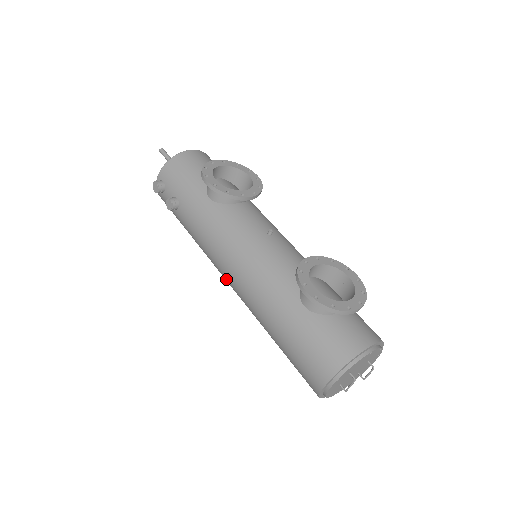
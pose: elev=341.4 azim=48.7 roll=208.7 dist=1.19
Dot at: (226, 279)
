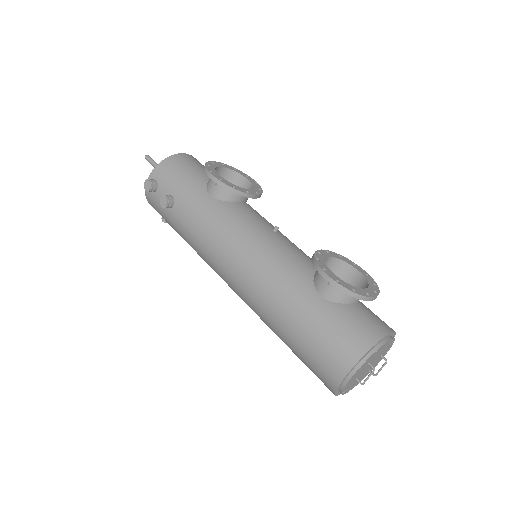
Dot at: (226, 277)
